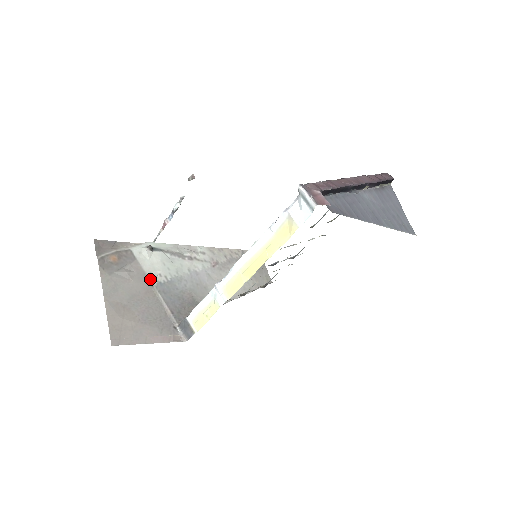
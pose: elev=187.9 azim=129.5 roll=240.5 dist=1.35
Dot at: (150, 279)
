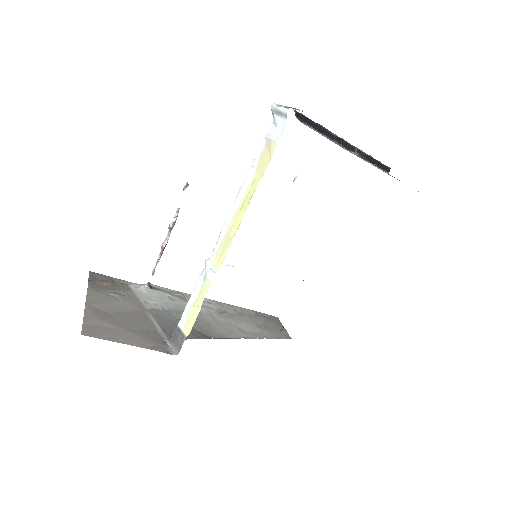
Dot at: (143, 305)
